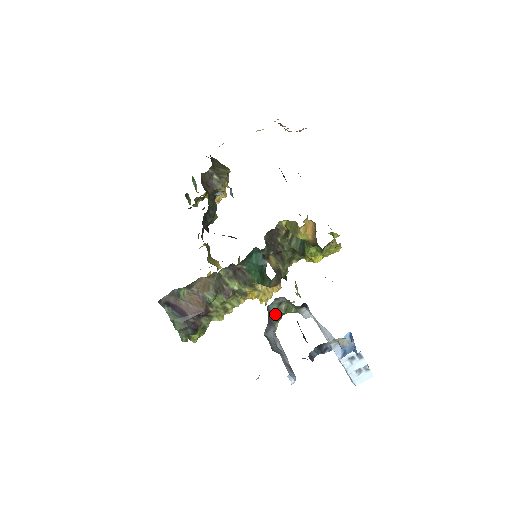
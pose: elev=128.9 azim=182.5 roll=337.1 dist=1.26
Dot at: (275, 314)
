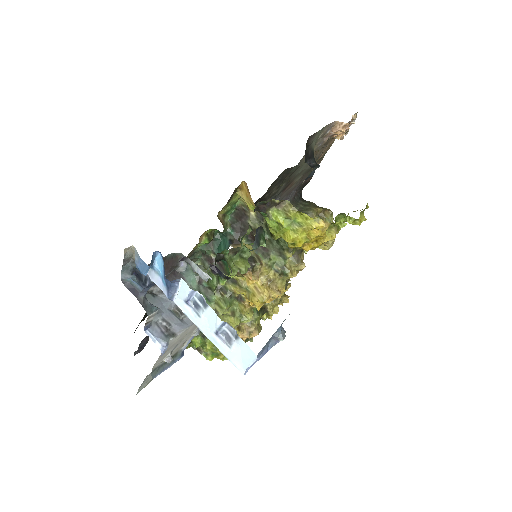
Dot at: (191, 283)
